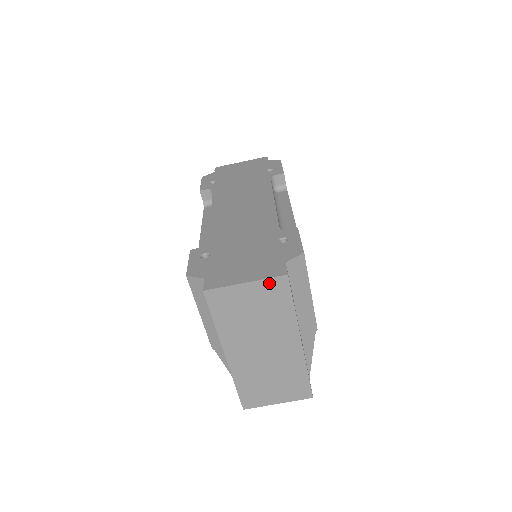
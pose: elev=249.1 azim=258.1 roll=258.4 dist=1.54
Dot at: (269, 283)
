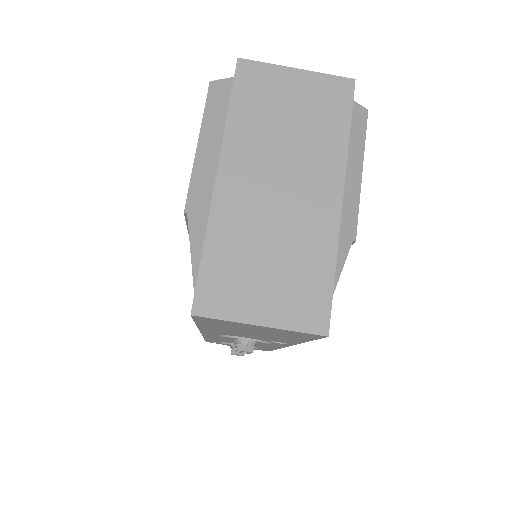
Dot at: (327, 81)
